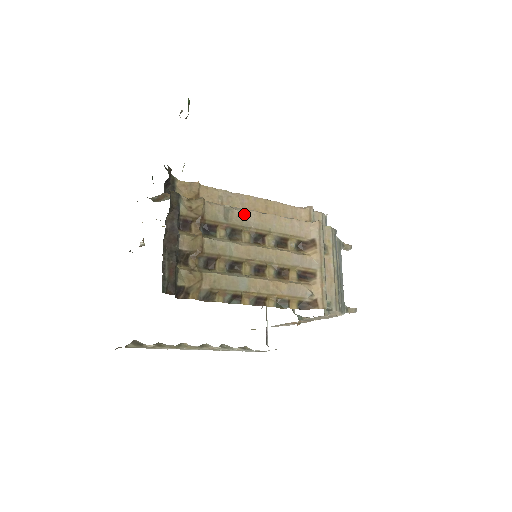
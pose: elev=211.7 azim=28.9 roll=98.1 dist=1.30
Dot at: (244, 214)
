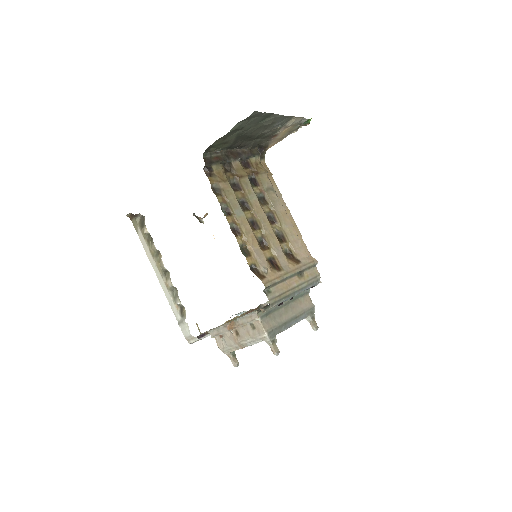
Dot at: (278, 202)
